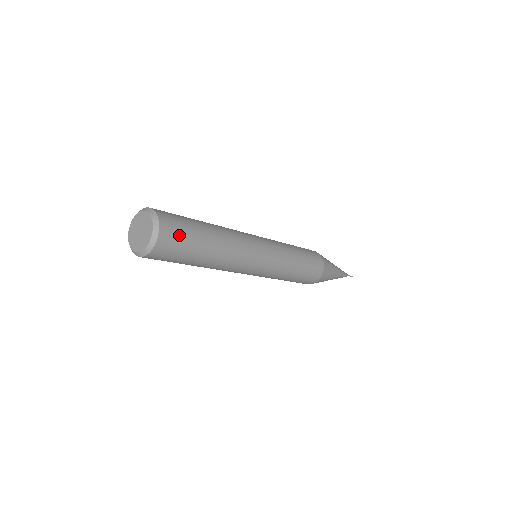
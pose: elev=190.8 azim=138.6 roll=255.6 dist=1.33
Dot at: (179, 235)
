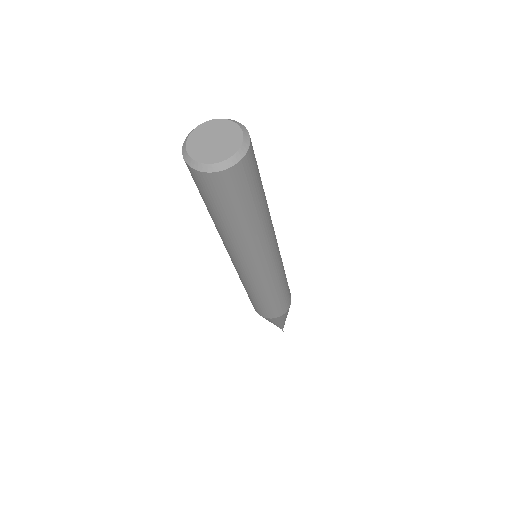
Dot at: (256, 165)
